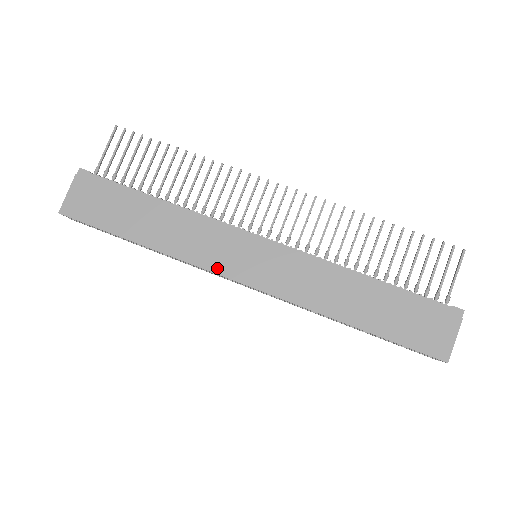
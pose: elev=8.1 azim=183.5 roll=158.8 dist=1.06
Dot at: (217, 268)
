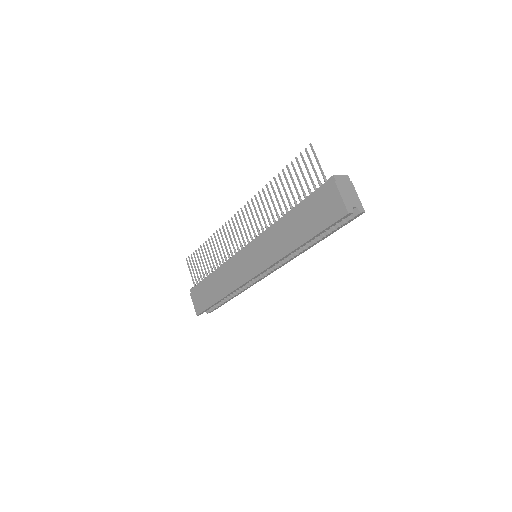
Dot at: (244, 280)
